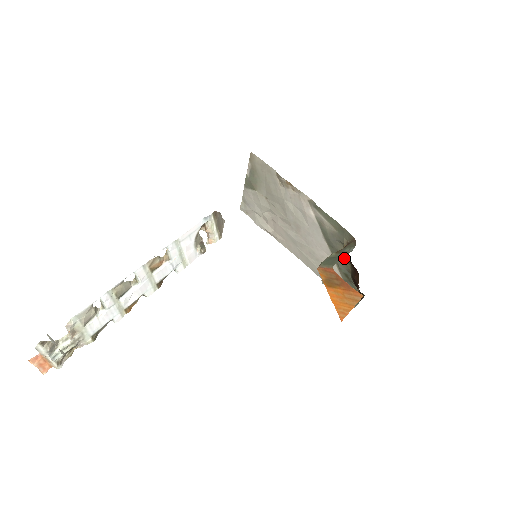
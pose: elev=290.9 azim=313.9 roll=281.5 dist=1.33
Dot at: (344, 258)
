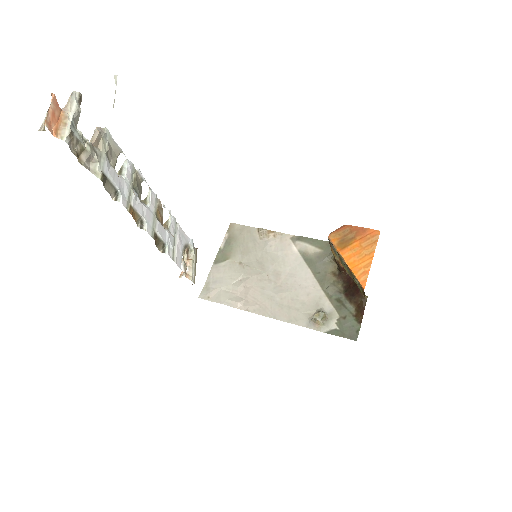
Dot at: (333, 279)
